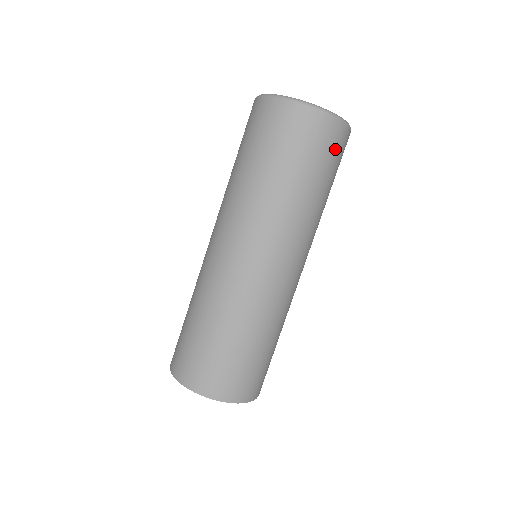
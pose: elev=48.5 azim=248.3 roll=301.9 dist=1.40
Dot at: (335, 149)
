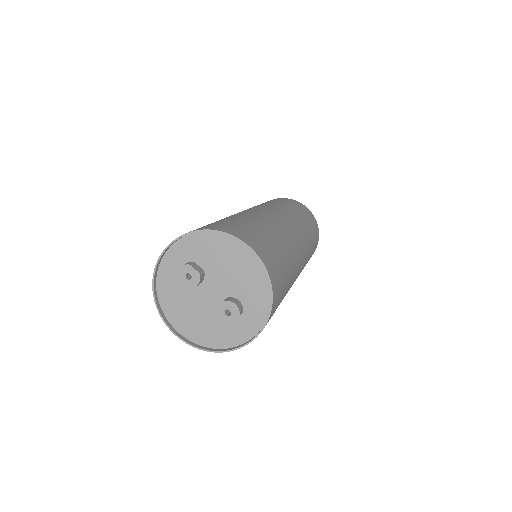
Dot at: (316, 230)
